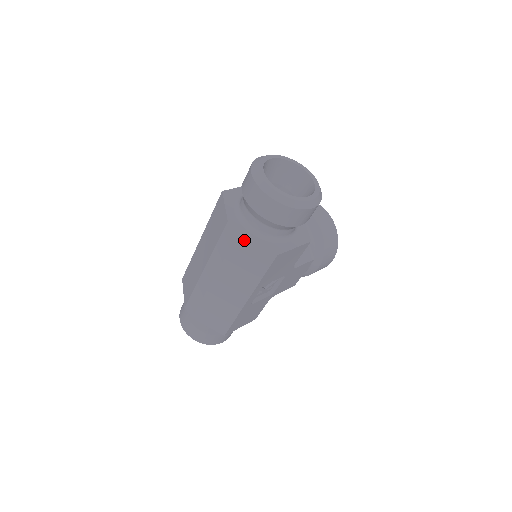
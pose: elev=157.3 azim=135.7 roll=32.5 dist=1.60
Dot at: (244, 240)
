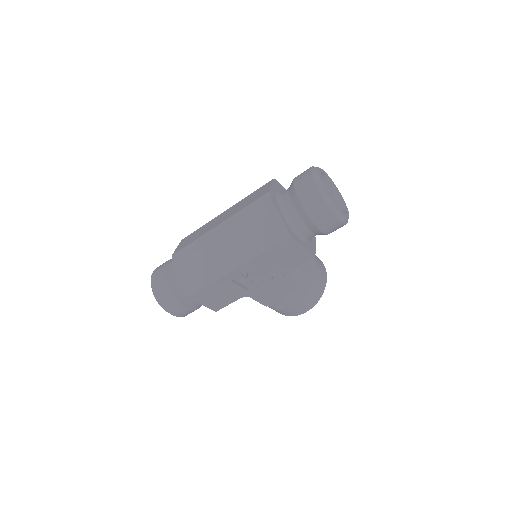
Dot at: (273, 210)
